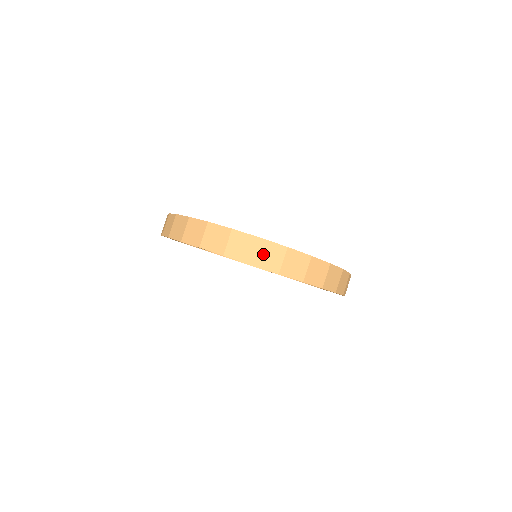
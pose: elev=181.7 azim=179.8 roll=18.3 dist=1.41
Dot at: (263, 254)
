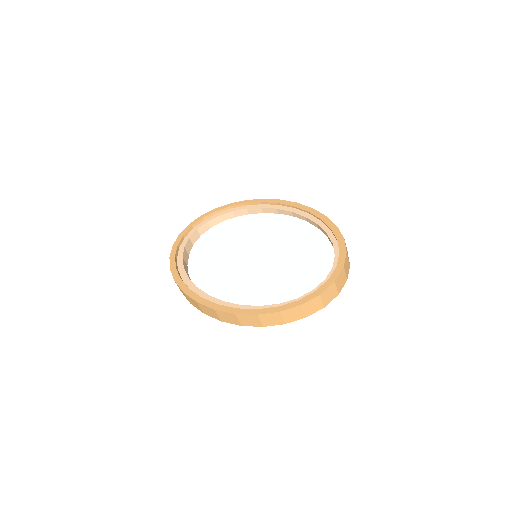
Dot at: (339, 284)
